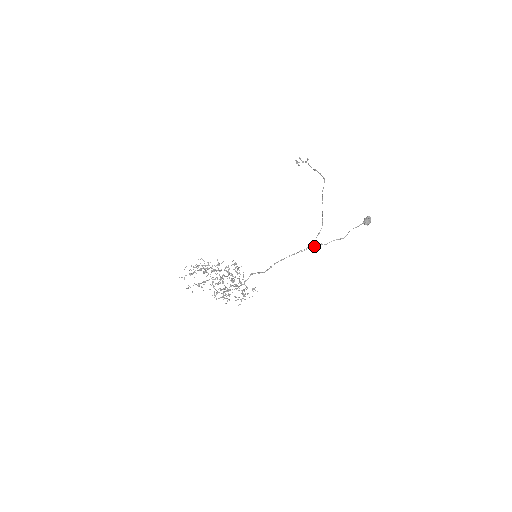
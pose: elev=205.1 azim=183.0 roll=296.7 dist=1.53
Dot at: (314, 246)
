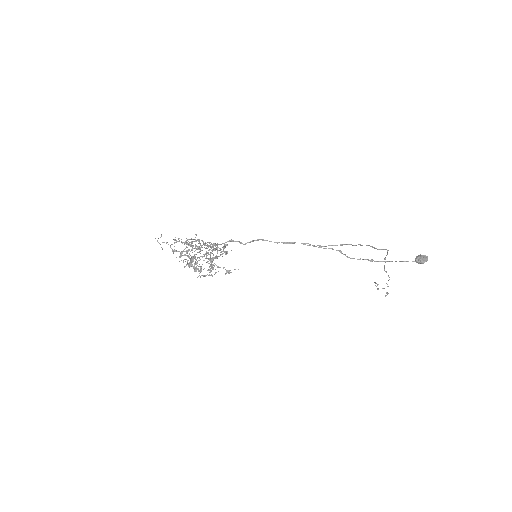
Dot at: (328, 248)
